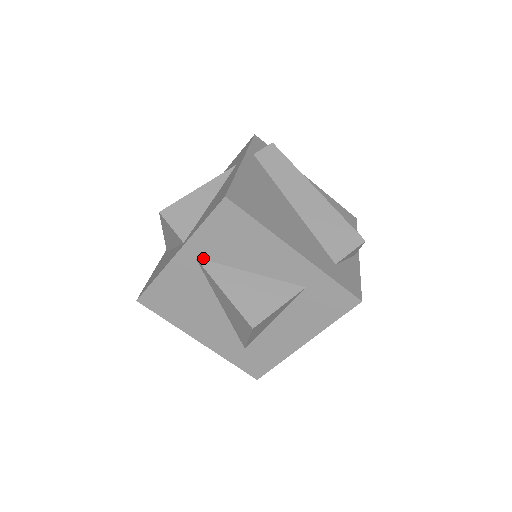
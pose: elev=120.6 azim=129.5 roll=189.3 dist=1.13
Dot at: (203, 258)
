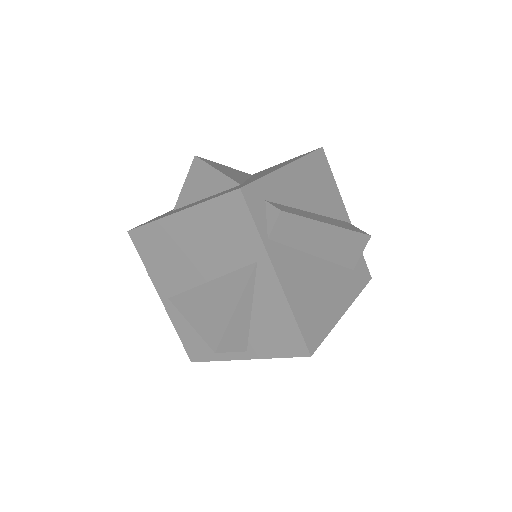
Dot at: occluded
